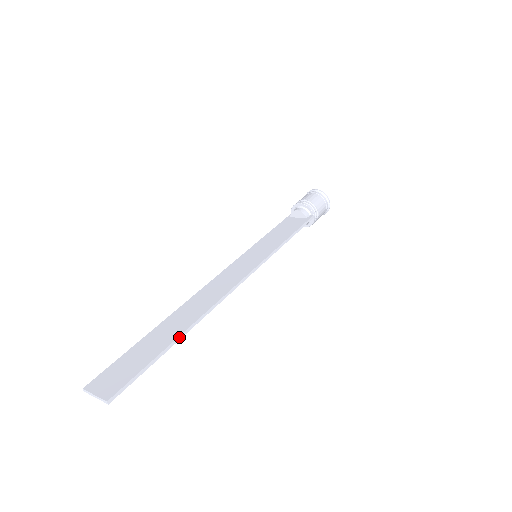
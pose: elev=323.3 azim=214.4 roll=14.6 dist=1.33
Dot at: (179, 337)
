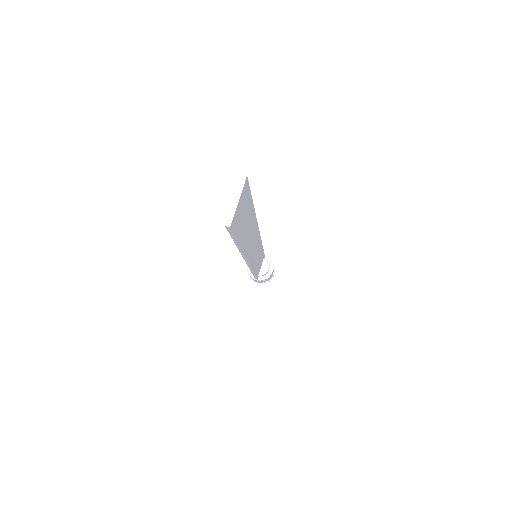
Dot at: occluded
